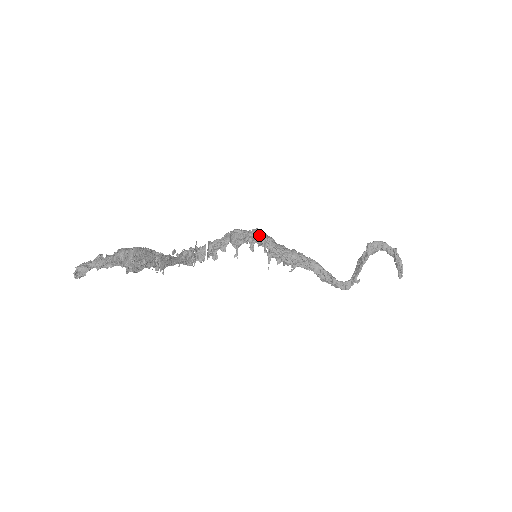
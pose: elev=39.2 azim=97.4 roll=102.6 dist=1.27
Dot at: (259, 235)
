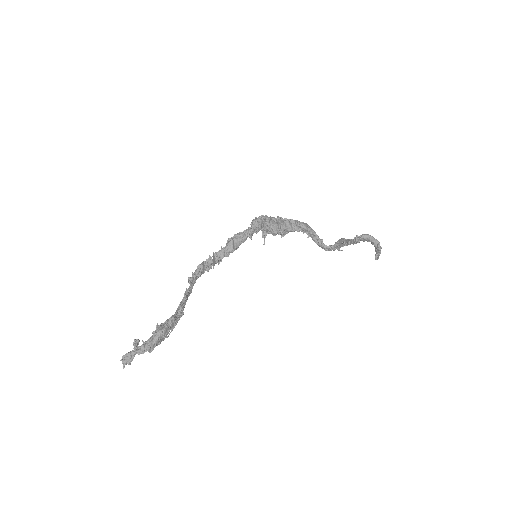
Dot at: (259, 228)
